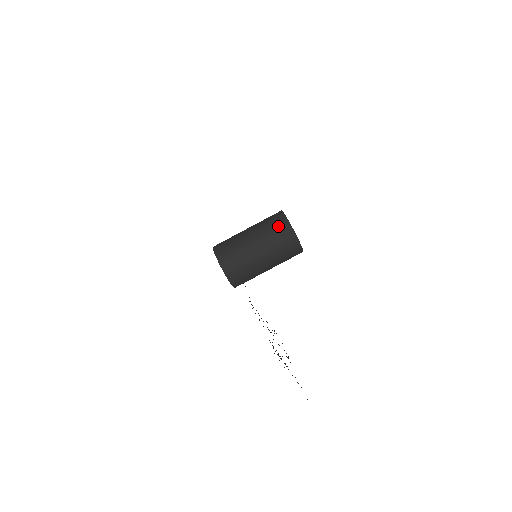
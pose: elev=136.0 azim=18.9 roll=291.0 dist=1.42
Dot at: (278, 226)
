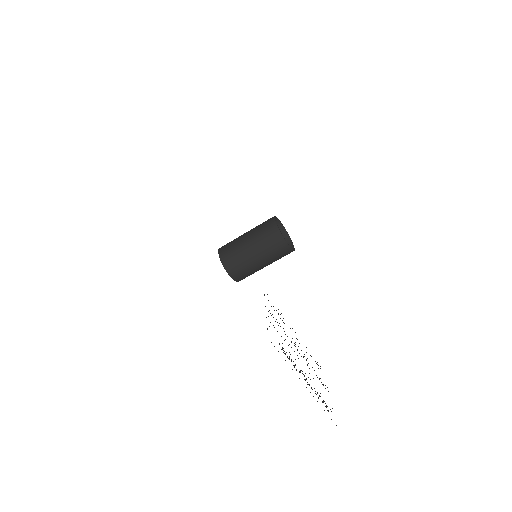
Dot at: (267, 225)
